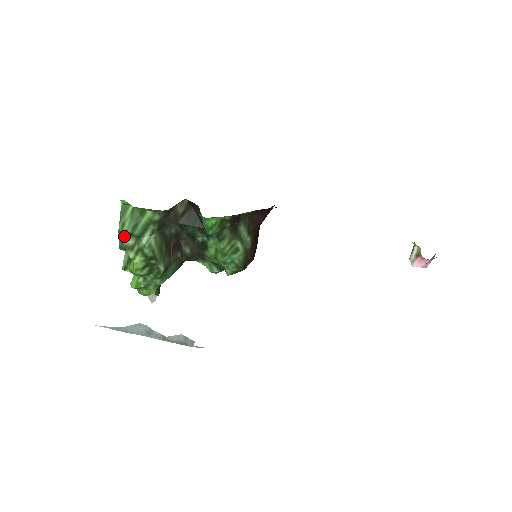
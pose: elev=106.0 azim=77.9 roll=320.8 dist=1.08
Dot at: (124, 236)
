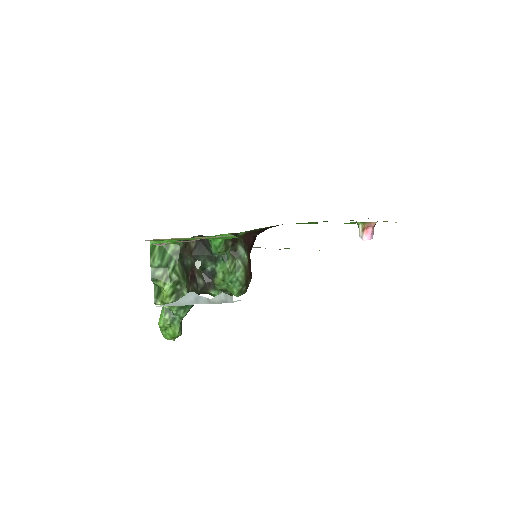
Dot at: (155, 269)
